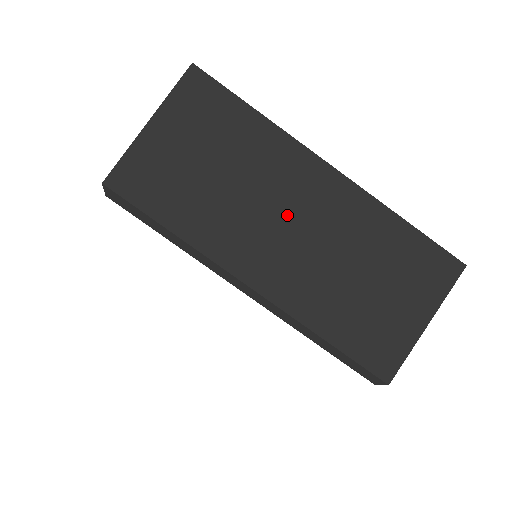
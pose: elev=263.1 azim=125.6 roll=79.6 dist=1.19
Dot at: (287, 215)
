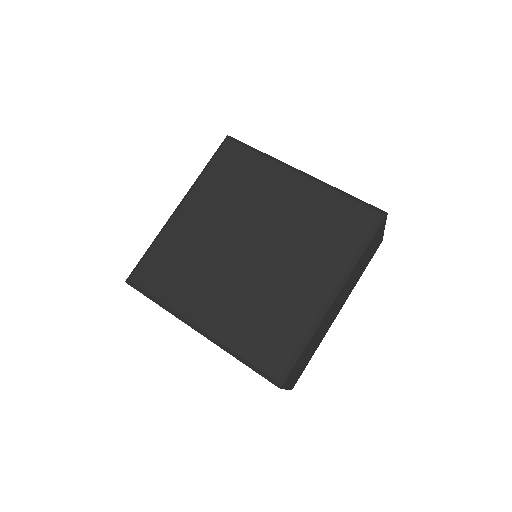
Dot at: occluded
